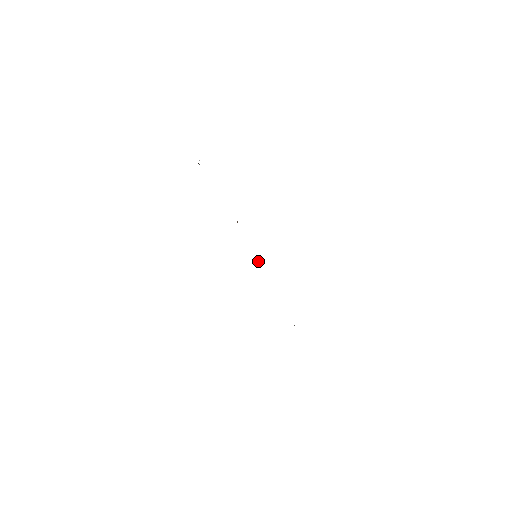
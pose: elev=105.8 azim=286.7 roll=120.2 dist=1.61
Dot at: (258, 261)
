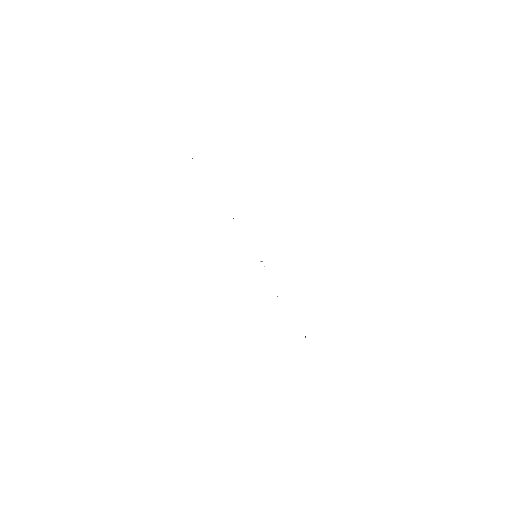
Dot at: occluded
